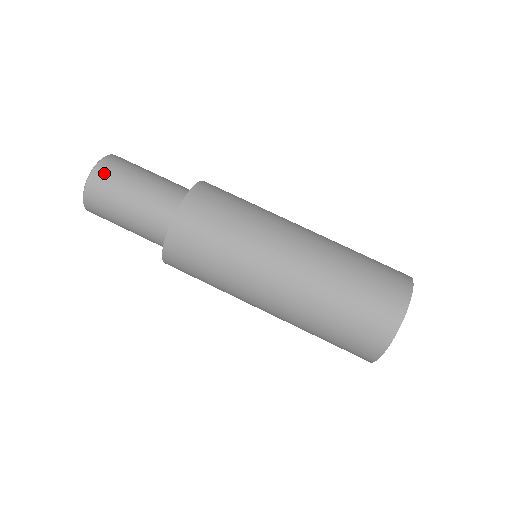
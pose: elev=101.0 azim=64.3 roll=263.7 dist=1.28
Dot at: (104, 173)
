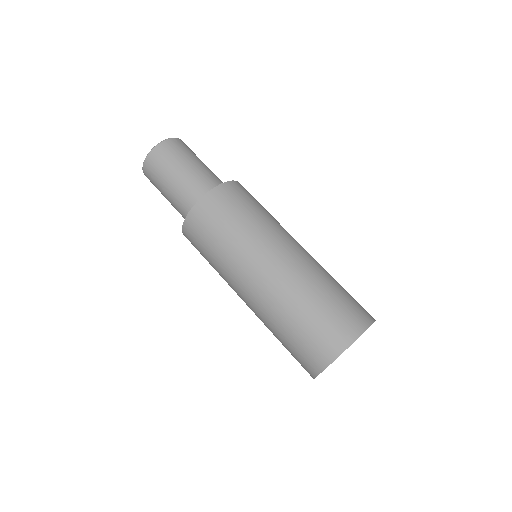
Dot at: (181, 144)
